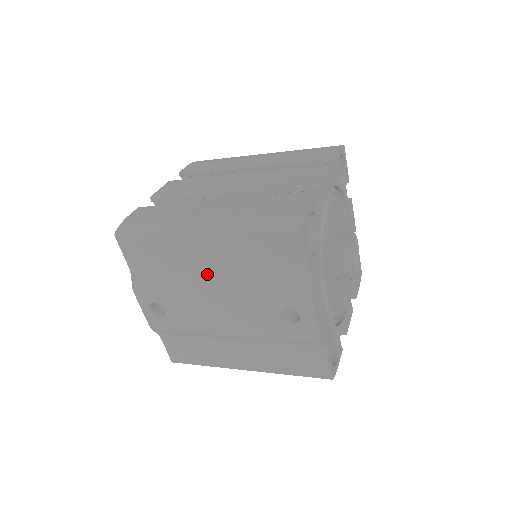
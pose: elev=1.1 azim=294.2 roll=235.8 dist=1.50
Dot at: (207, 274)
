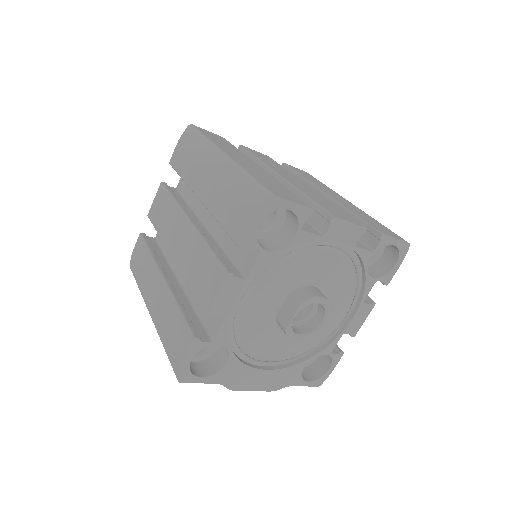
Dot at: occluded
